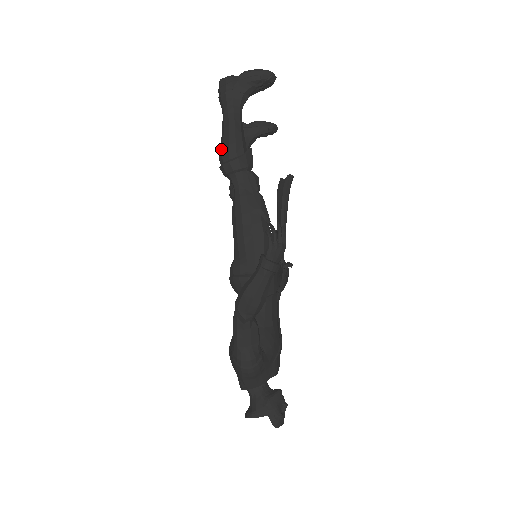
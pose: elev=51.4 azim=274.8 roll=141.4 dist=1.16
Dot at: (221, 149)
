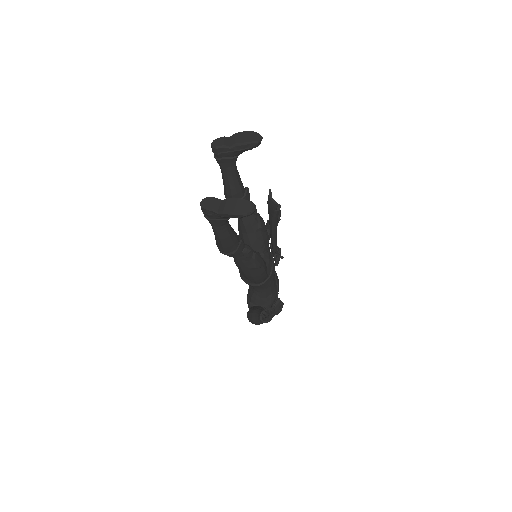
Dot at: (217, 244)
